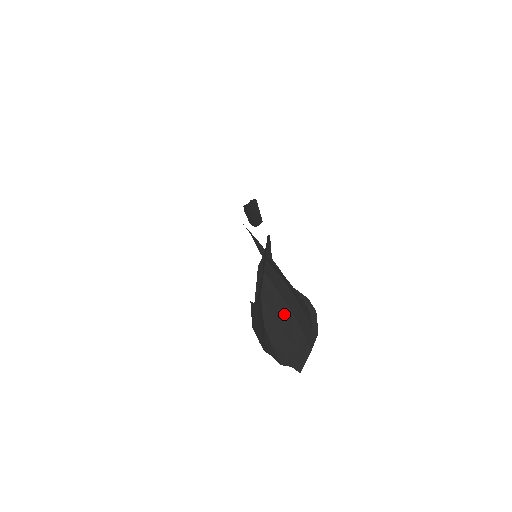
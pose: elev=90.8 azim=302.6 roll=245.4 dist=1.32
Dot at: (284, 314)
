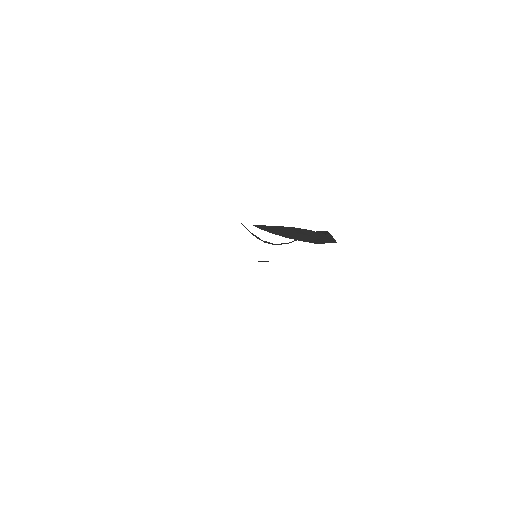
Dot at: (289, 229)
